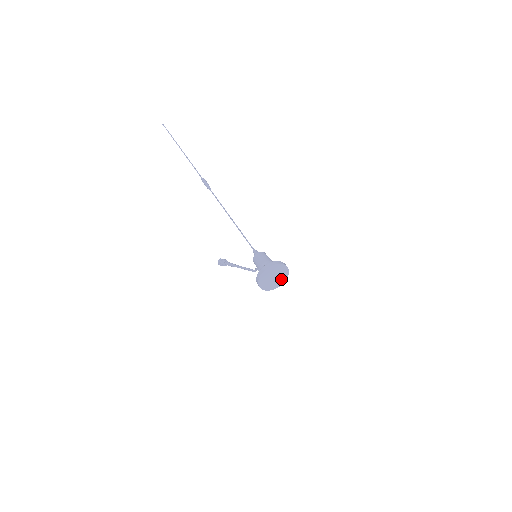
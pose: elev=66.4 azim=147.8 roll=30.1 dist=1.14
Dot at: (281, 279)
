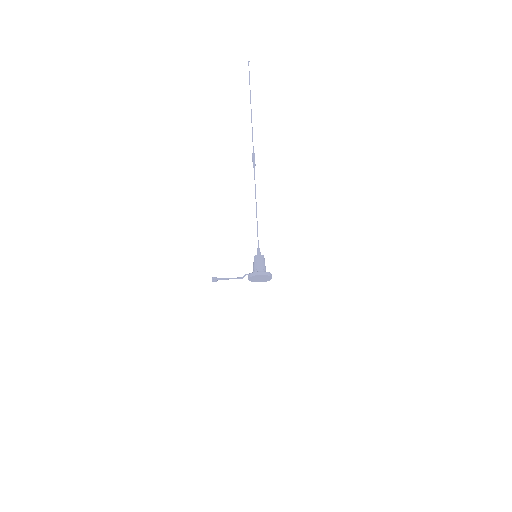
Dot at: (268, 278)
